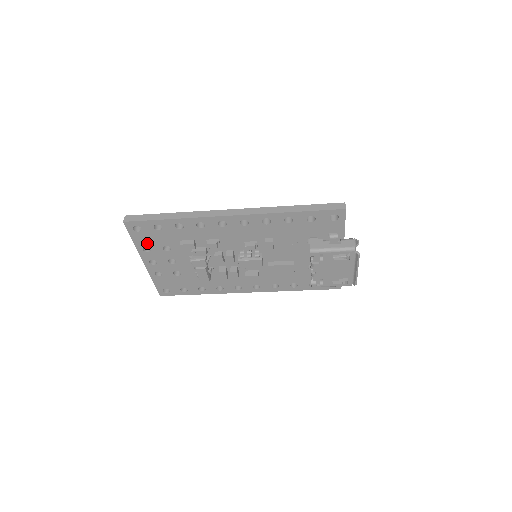
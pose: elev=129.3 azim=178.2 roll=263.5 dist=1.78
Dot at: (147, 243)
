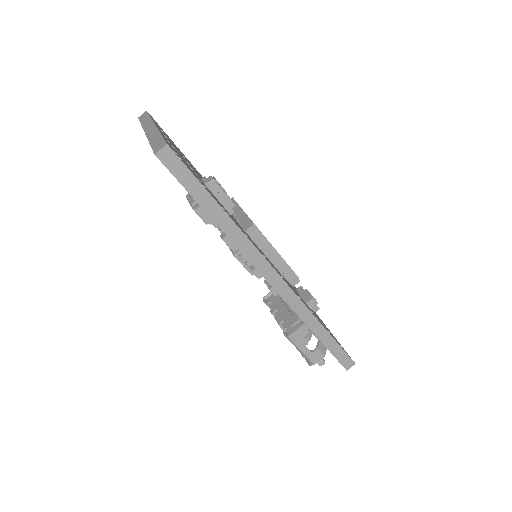
Dot at: occluded
